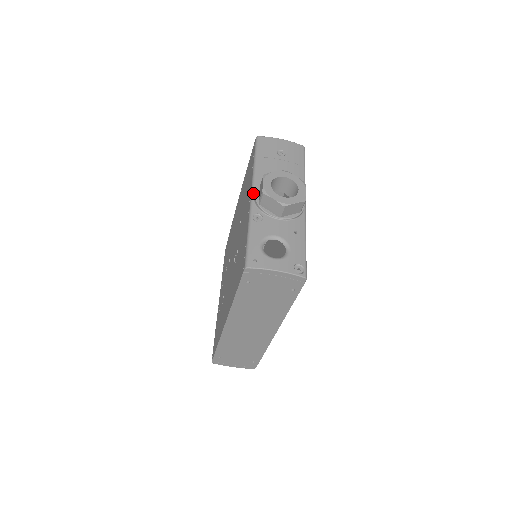
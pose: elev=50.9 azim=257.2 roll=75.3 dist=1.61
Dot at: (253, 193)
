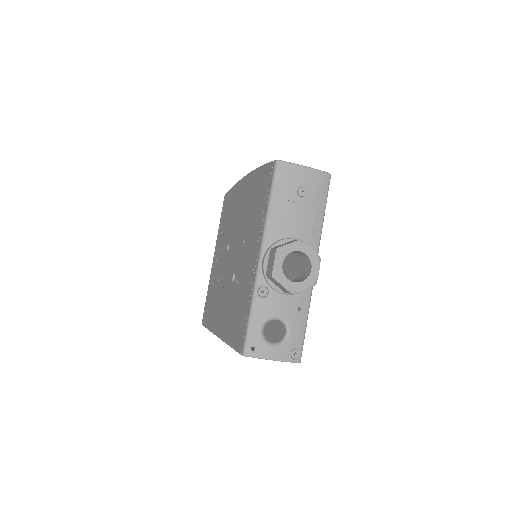
Dot at: (262, 256)
